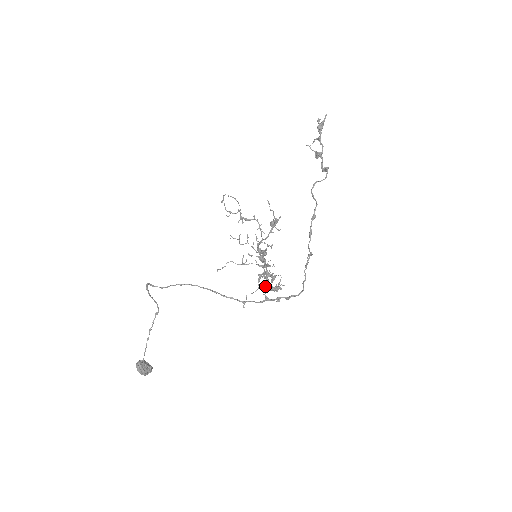
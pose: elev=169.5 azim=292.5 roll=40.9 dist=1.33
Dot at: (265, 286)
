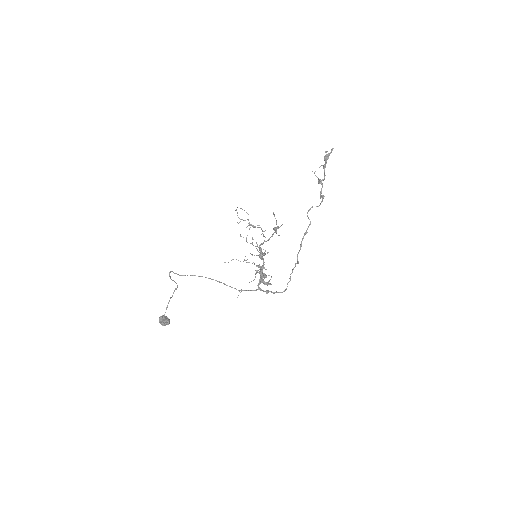
Dot at: (259, 280)
